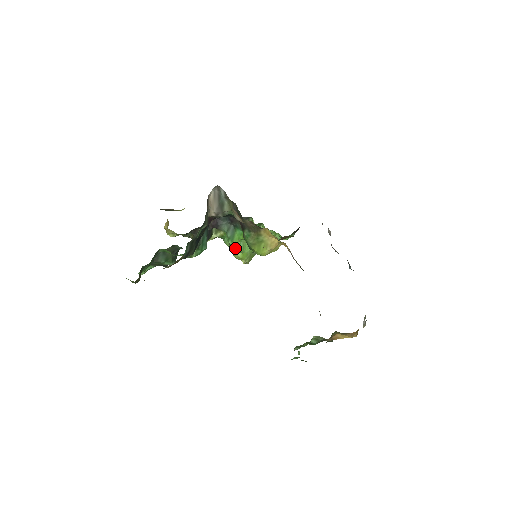
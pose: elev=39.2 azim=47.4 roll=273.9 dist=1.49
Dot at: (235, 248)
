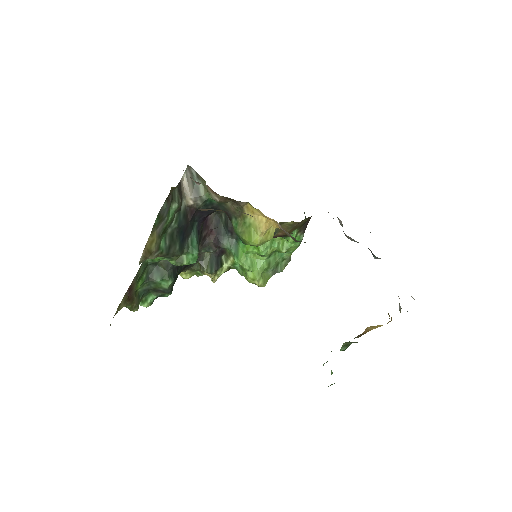
Dot at: (242, 265)
